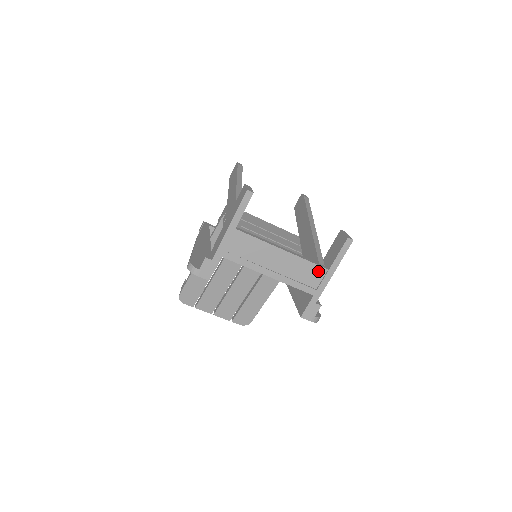
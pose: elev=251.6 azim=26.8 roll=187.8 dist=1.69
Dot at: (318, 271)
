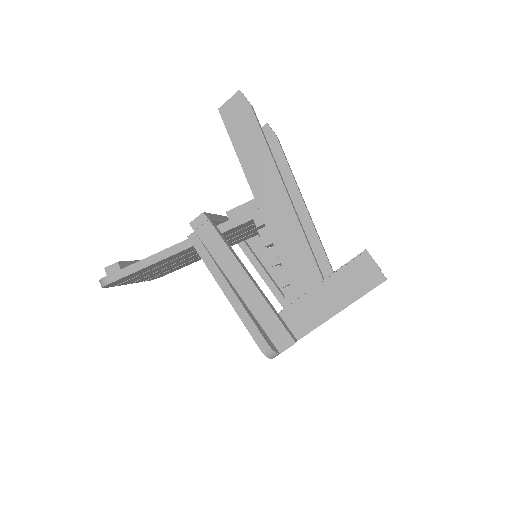
Dot at: occluded
